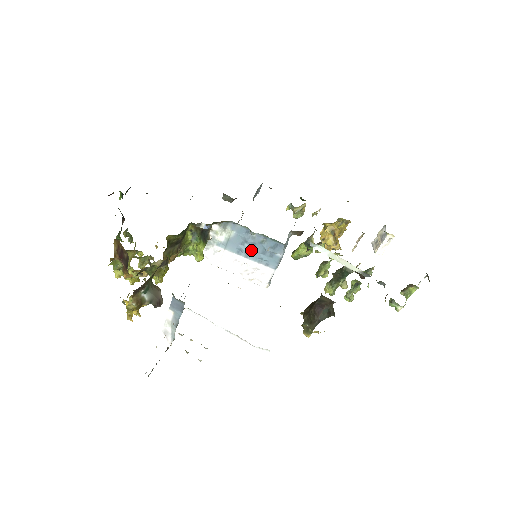
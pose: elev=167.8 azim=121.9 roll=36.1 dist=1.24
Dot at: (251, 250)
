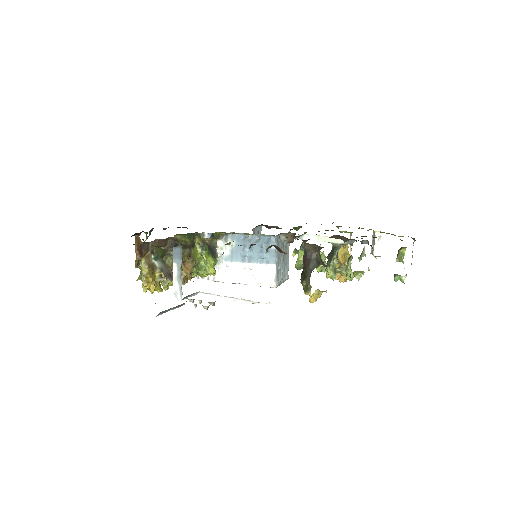
Dot at: (251, 253)
